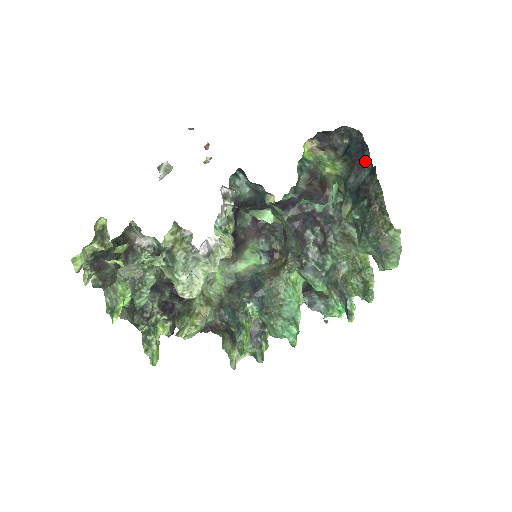
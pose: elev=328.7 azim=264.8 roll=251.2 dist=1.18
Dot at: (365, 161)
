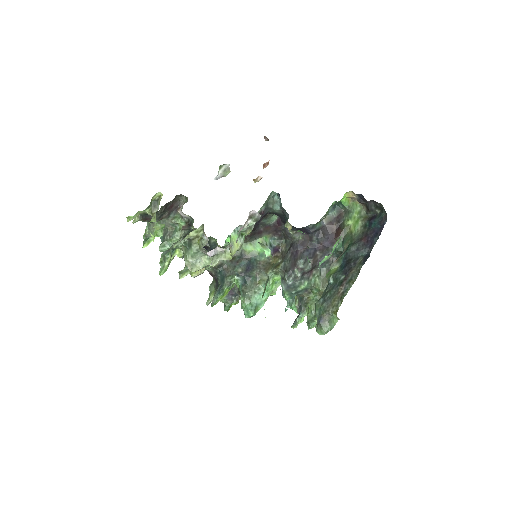
Dot at: (371, 243)
